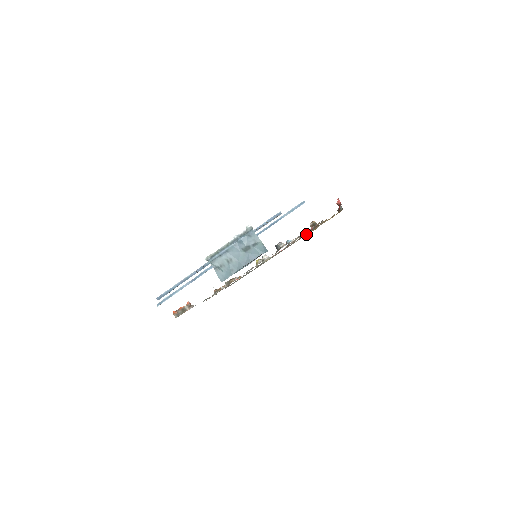
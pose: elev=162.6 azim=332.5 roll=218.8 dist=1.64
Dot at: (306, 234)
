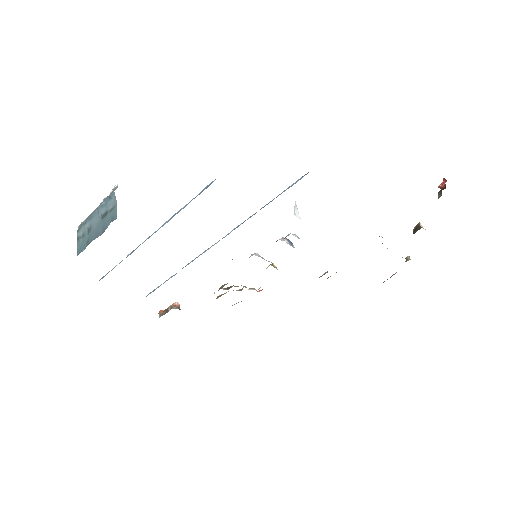
Dot at: occluded
